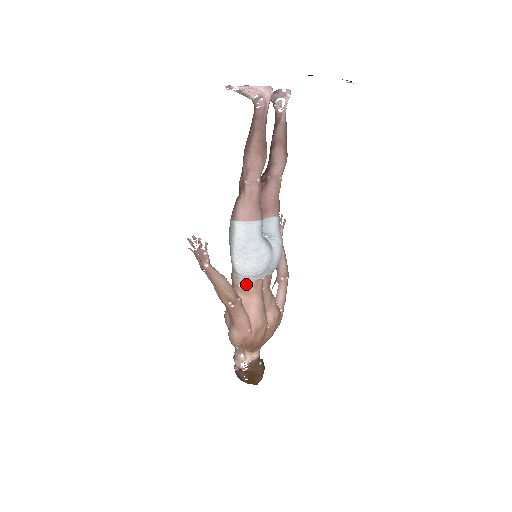
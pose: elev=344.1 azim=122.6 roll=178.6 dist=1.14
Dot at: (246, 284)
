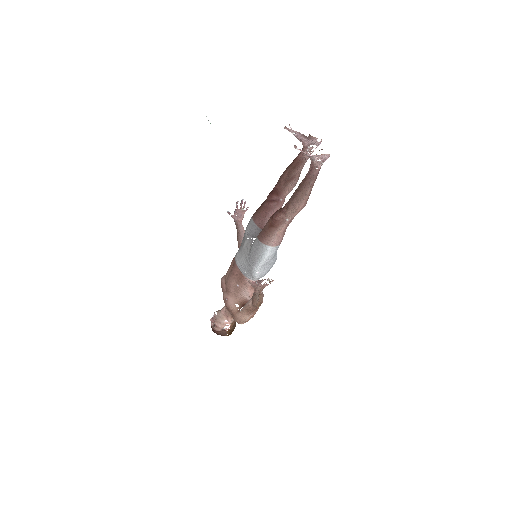
Dot at: occluded
